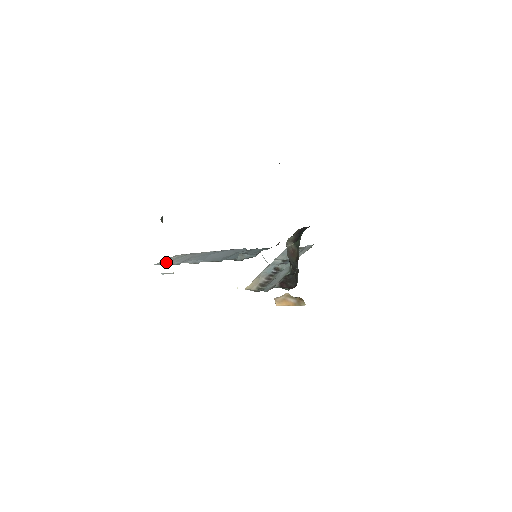
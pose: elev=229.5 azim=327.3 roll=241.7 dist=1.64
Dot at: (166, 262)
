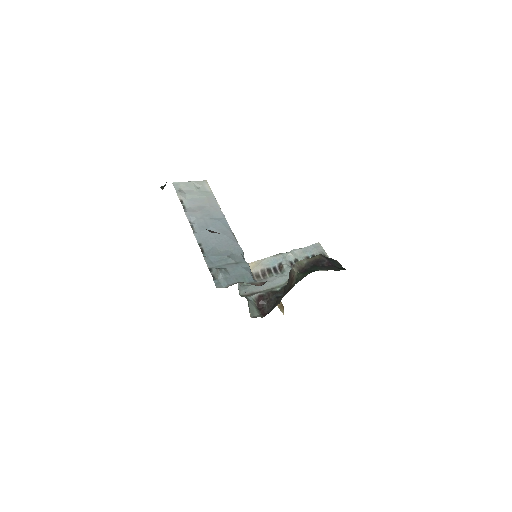
Dot at: (180, 194)
